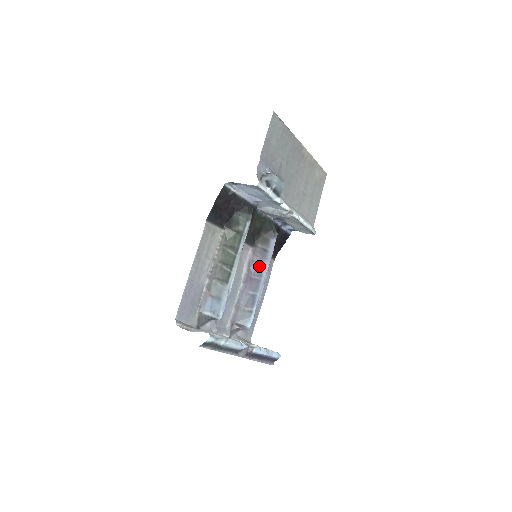
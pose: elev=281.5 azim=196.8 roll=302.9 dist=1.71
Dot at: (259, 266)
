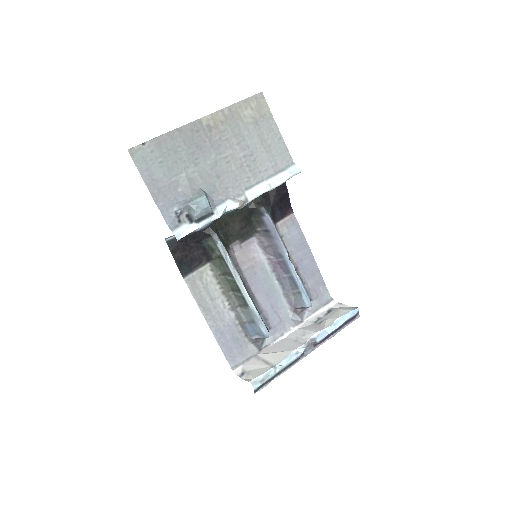
Dot at: (273, 249)
